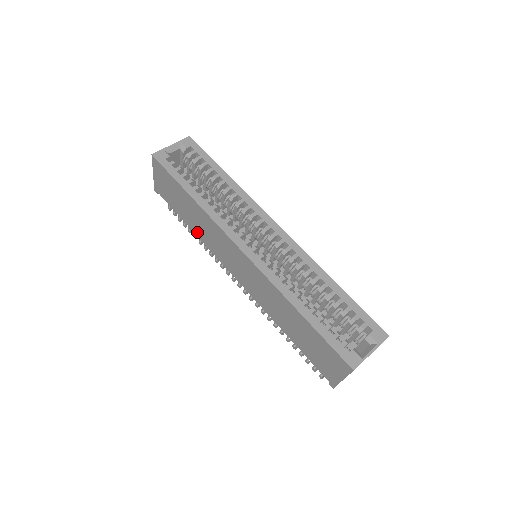
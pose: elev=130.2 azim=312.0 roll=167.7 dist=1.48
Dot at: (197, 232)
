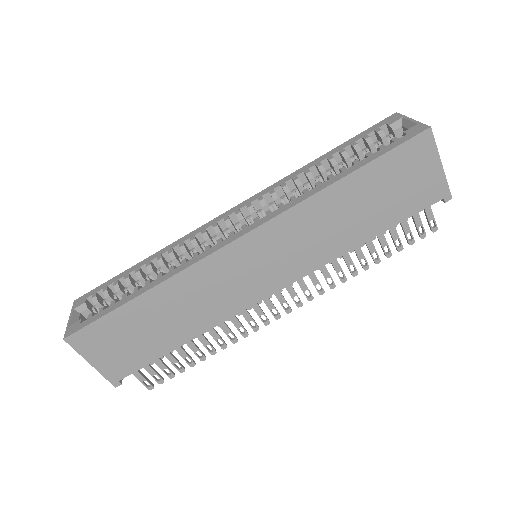
Dot at: (195, 329)
